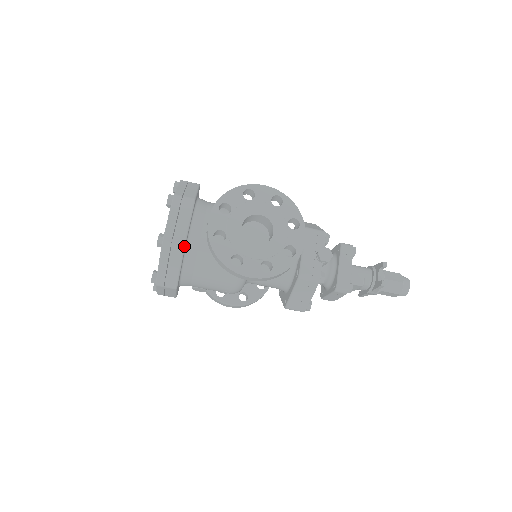
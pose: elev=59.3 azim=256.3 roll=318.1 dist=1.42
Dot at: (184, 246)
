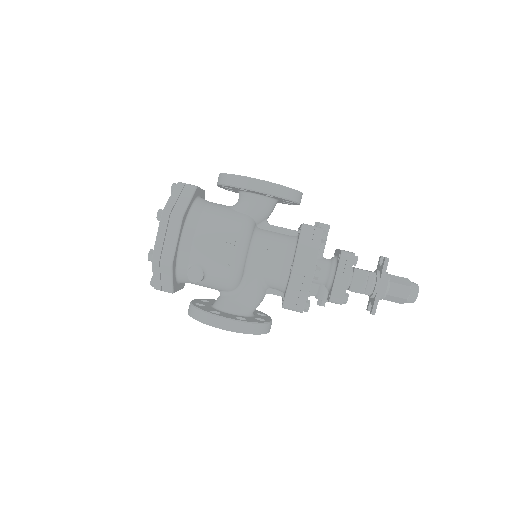
Dot at: (196, 187)
